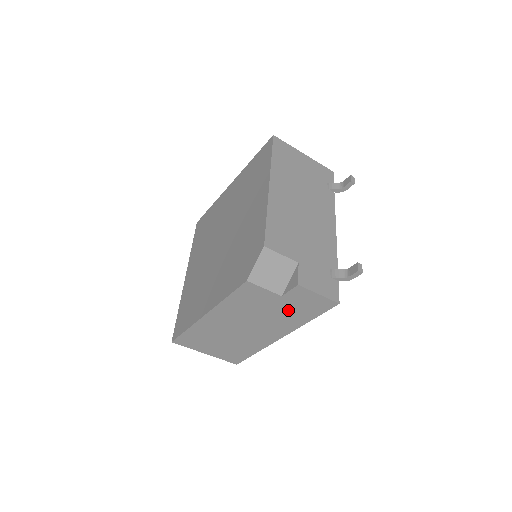
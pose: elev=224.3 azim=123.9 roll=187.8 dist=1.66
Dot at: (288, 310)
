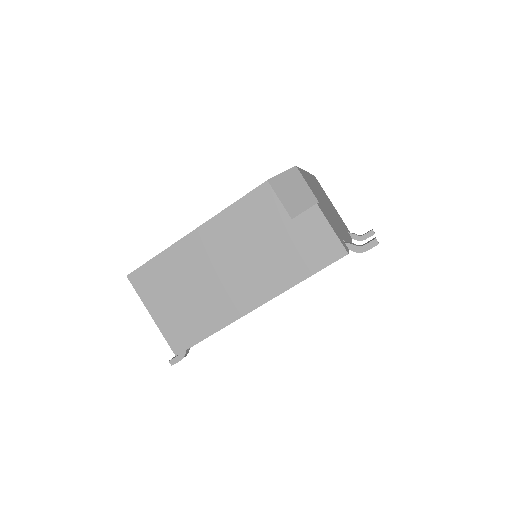
Dot at: (288, 249)
